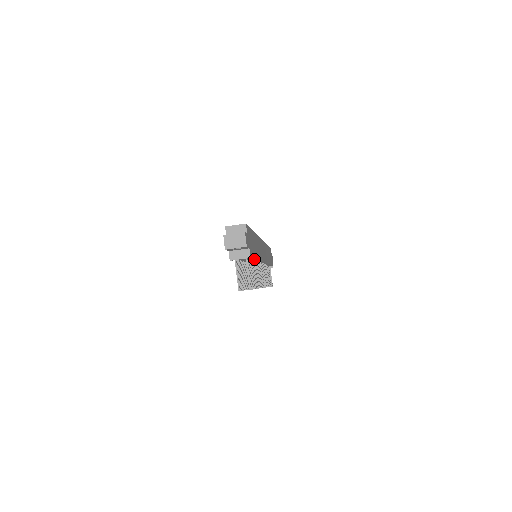
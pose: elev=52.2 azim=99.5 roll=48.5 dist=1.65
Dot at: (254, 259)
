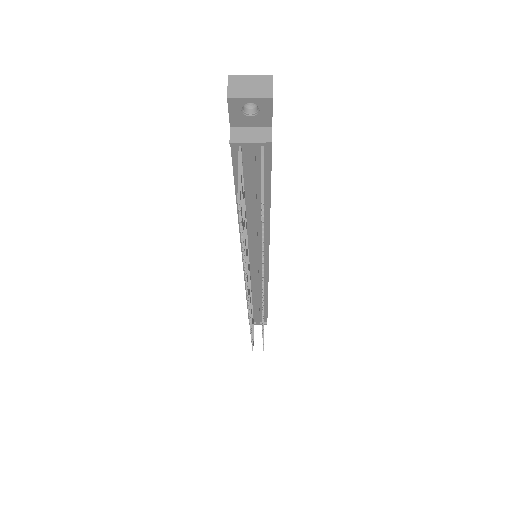
Dot at: occluded
